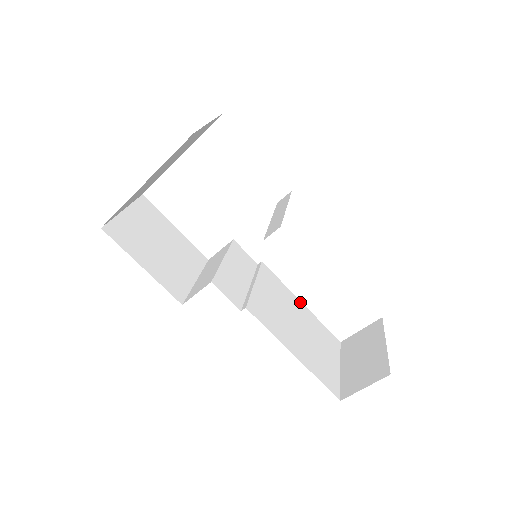
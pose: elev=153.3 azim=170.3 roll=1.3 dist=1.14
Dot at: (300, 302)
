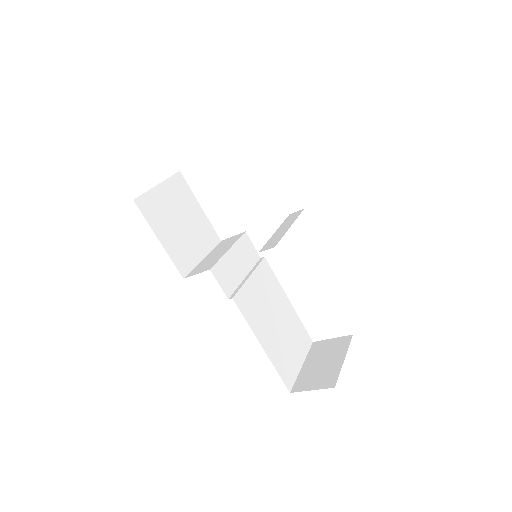
Dot at: (288, 300)
